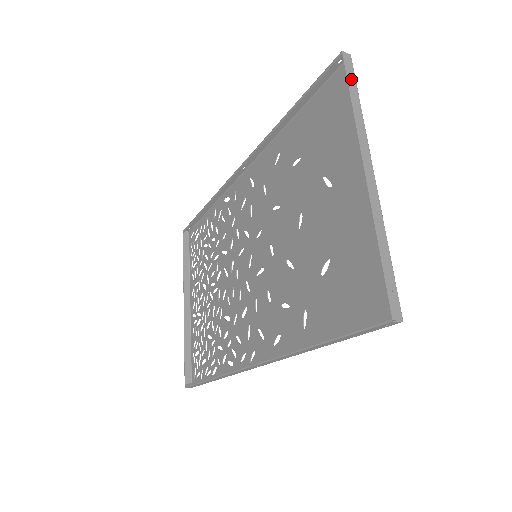
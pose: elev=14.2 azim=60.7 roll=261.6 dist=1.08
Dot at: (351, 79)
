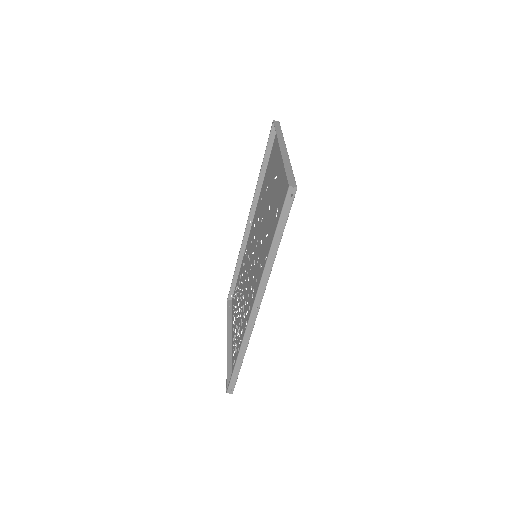
Dot at: (277, 127)
